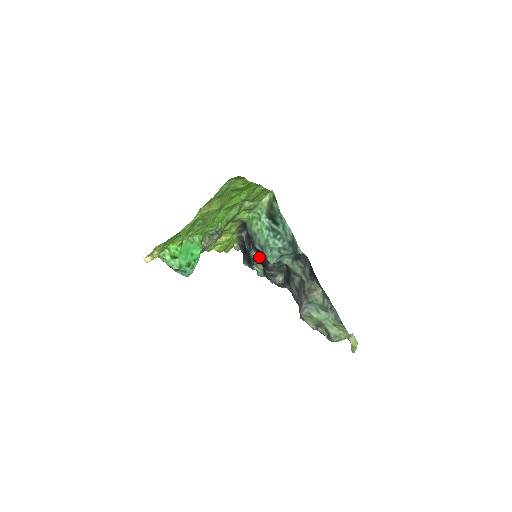
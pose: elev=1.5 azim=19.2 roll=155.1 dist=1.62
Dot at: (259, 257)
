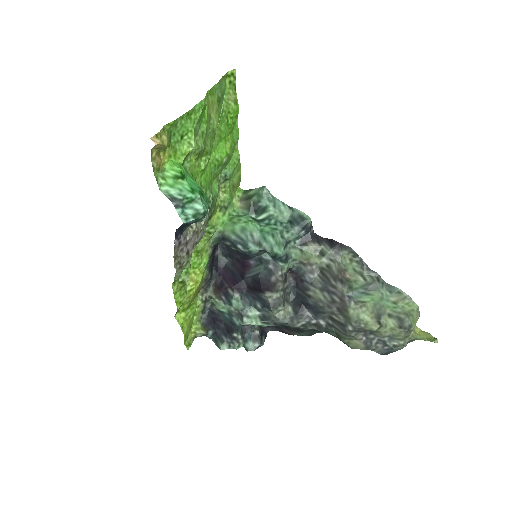
Dot at: (246, 301)
